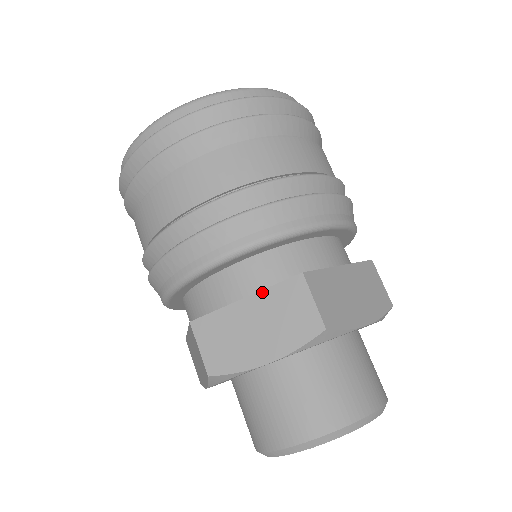
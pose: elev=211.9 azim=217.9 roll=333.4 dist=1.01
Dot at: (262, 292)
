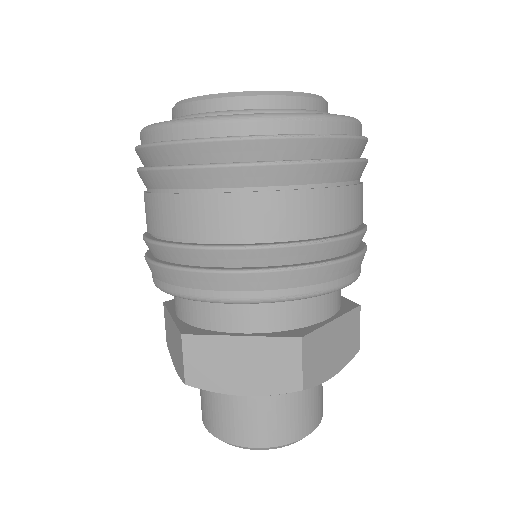
Dot at: (174, 323)
